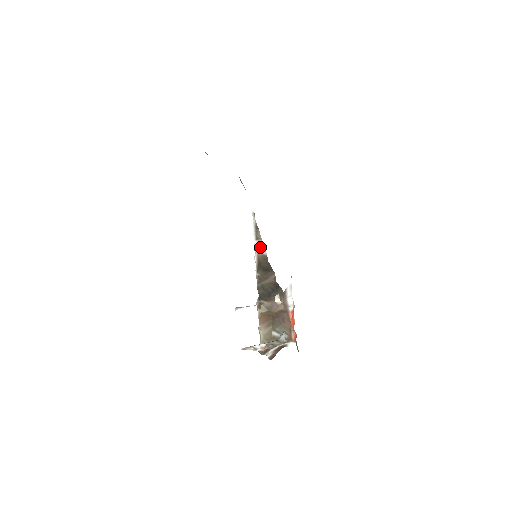
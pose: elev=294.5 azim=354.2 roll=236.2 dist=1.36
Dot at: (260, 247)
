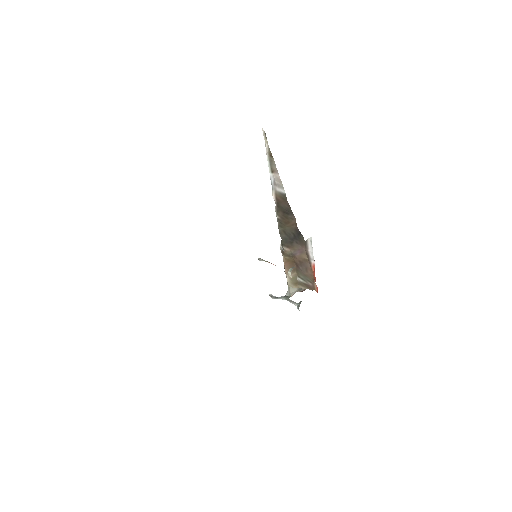
Dot at: (277, 183)
